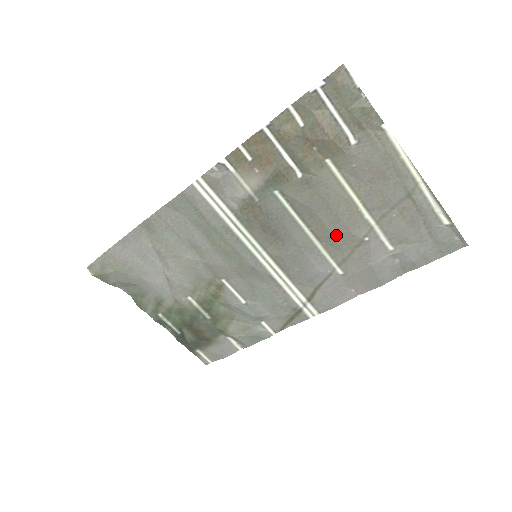
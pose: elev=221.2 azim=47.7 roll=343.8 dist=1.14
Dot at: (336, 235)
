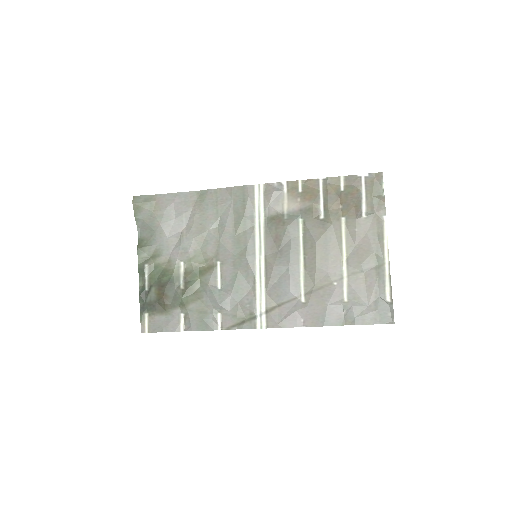
Dot at: (318, 269)
